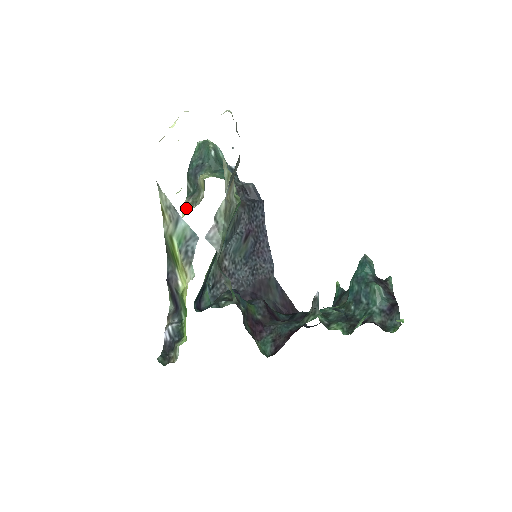
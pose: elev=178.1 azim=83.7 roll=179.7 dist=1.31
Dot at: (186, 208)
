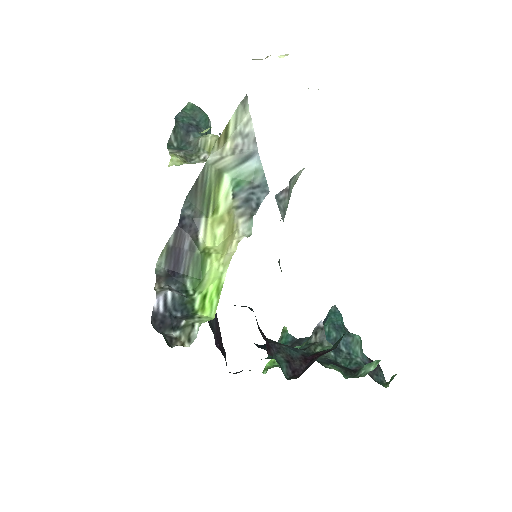
Dot at: (179, 158)
